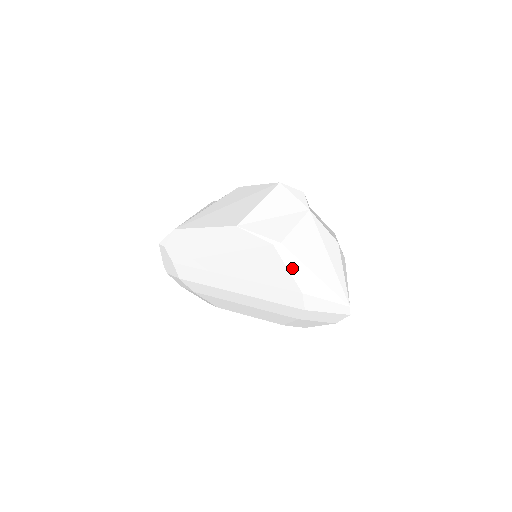
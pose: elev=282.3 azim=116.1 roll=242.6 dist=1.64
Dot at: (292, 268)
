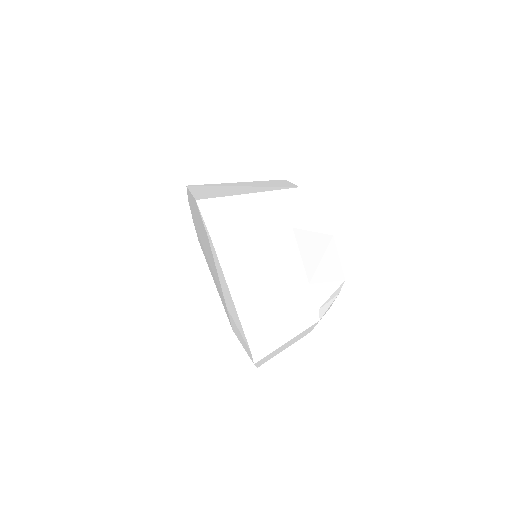
Dot at: (219, 272)
